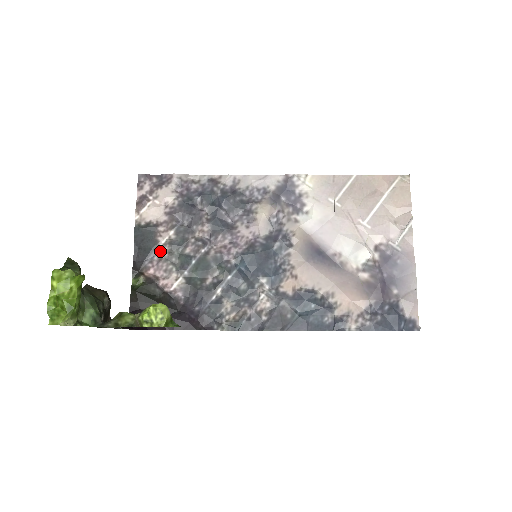
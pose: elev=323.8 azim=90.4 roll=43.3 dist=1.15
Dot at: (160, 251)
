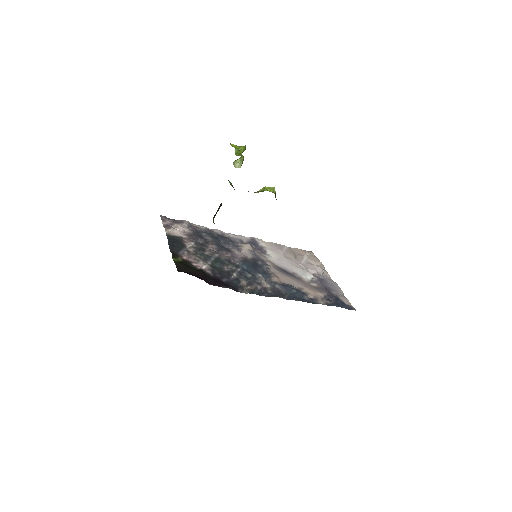
Dot at: (188, 250)
